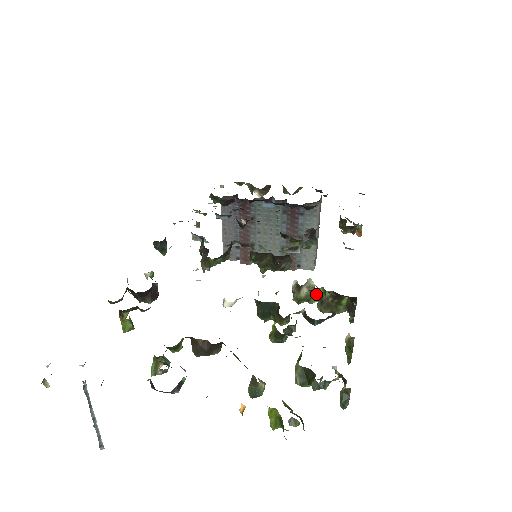
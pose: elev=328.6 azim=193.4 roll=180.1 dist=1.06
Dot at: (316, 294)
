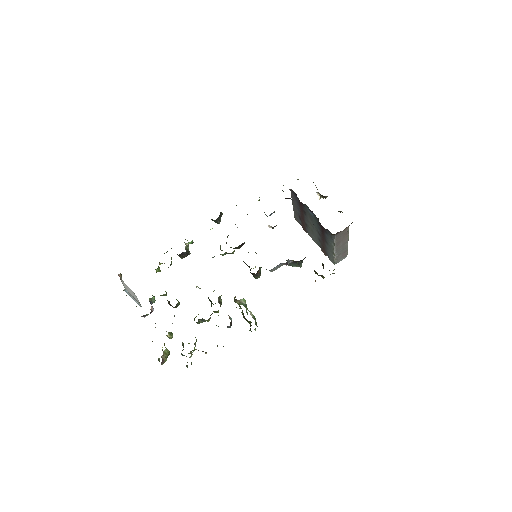
Dot at: occluded
